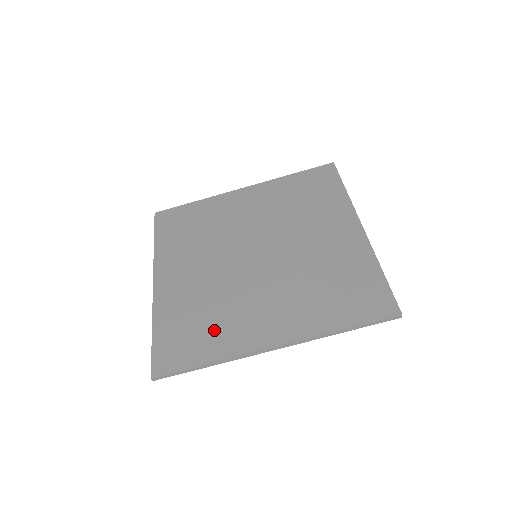
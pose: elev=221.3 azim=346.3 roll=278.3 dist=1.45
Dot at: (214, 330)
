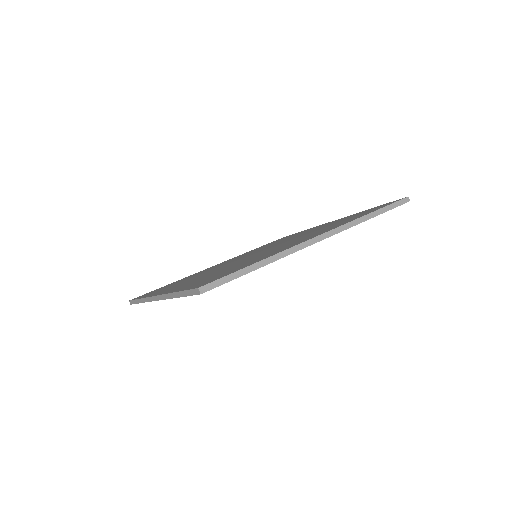
Dot at: (249, 262)
